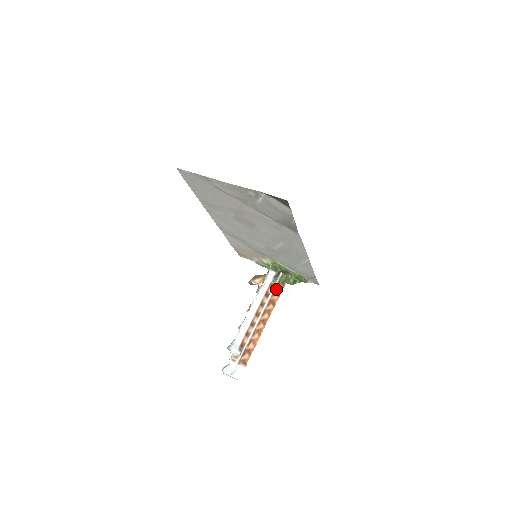
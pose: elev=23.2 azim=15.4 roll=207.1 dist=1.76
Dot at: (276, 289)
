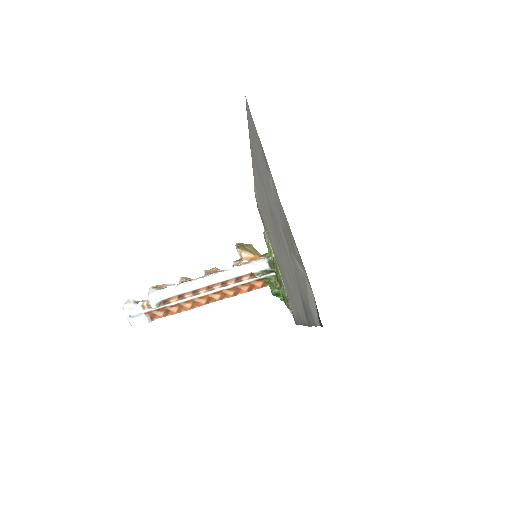
Dot at: (253, 282)
